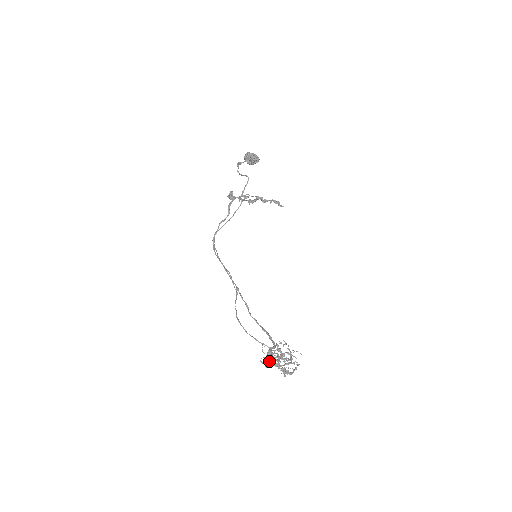
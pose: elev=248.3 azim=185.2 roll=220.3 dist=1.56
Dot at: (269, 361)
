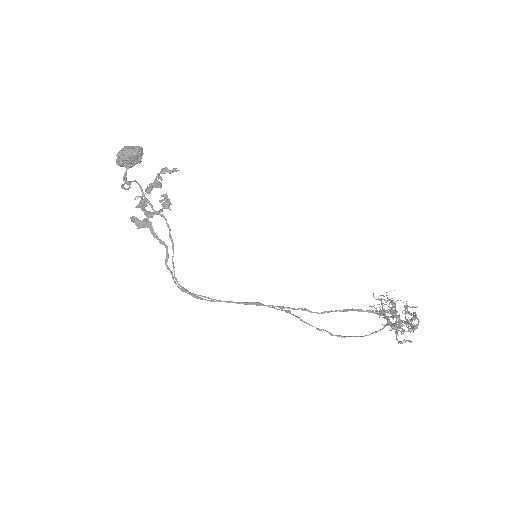
Dot at: occluded
